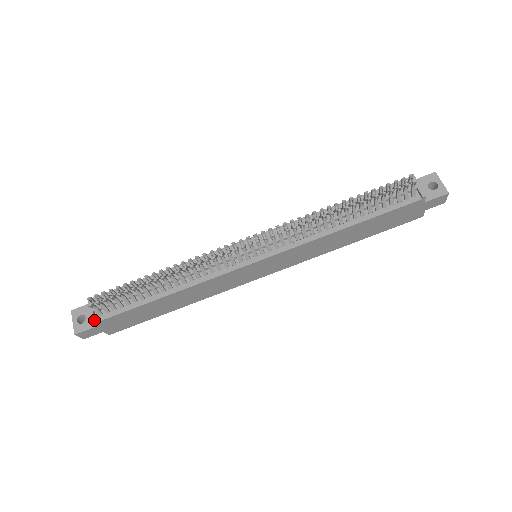
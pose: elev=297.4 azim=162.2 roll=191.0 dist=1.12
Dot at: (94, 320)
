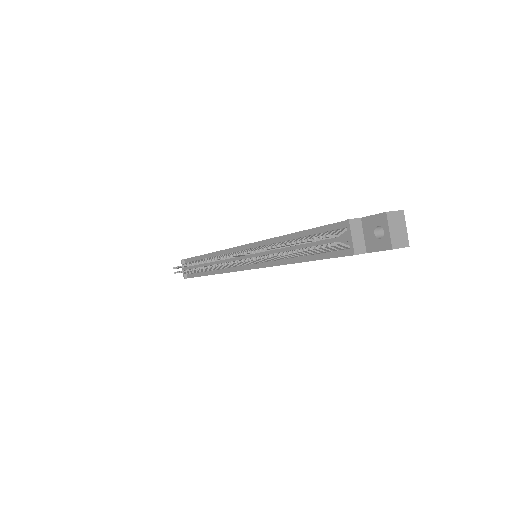
Dot at: (184, 278)
